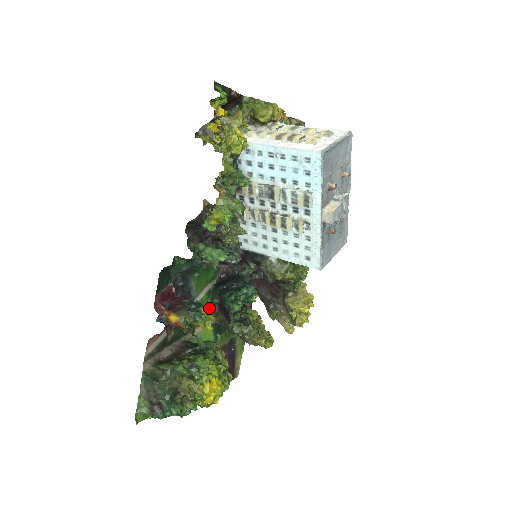
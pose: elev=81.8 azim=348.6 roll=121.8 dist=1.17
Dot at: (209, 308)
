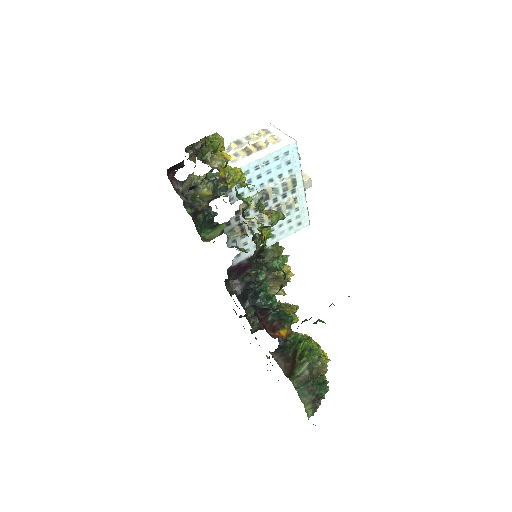
Dot at: occluded
